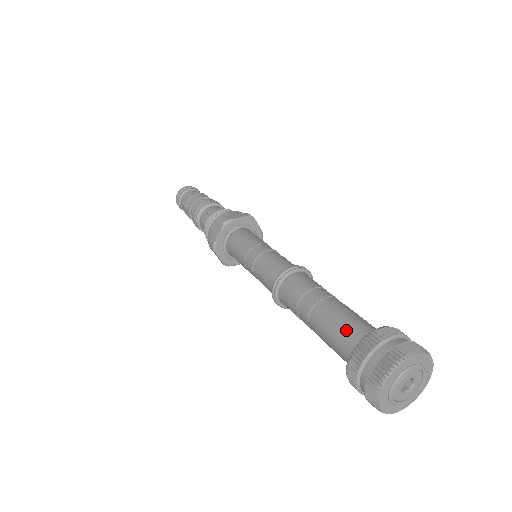
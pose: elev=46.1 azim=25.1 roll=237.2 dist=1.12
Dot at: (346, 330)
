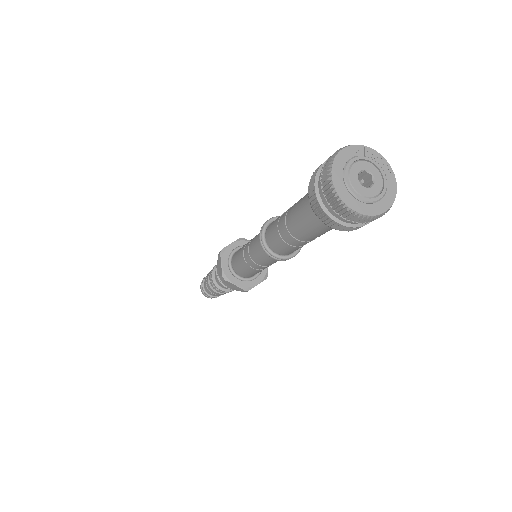
Dot at: (306, 198)
